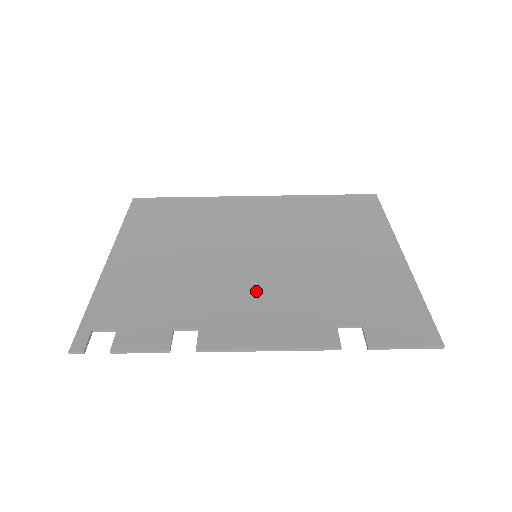
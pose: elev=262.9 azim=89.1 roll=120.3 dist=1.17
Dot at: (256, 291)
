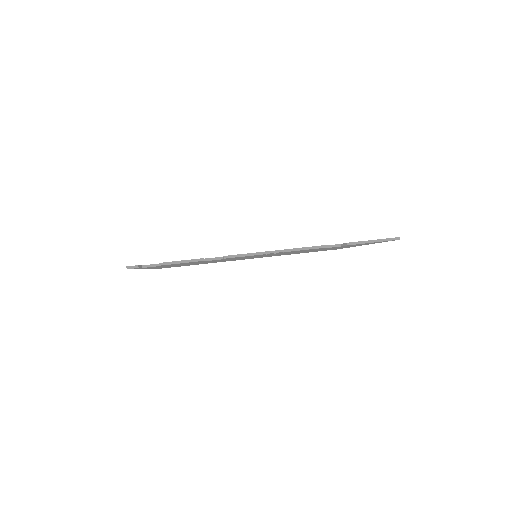
Dot at: occluded
